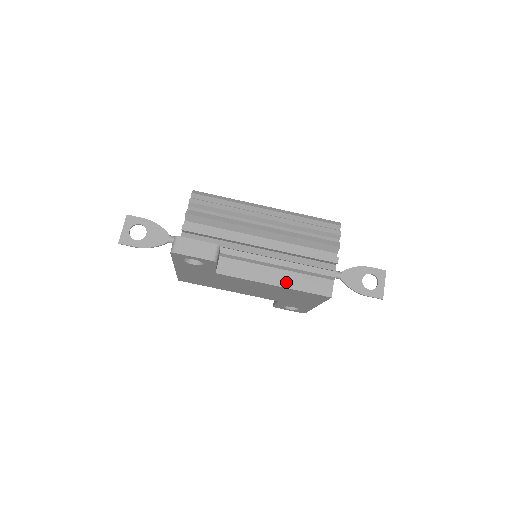
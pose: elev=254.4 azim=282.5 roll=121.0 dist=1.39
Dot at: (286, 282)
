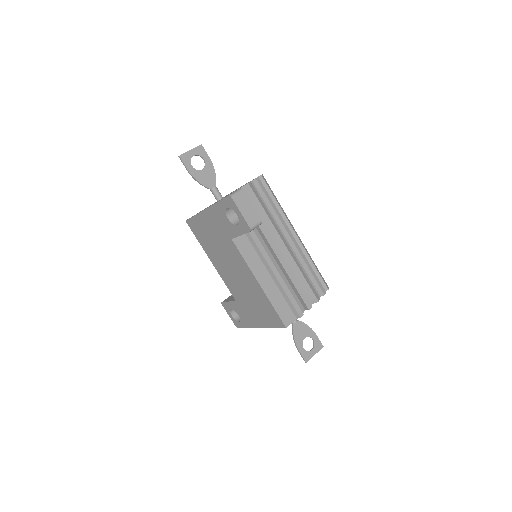
Dot at: (268, 290)
